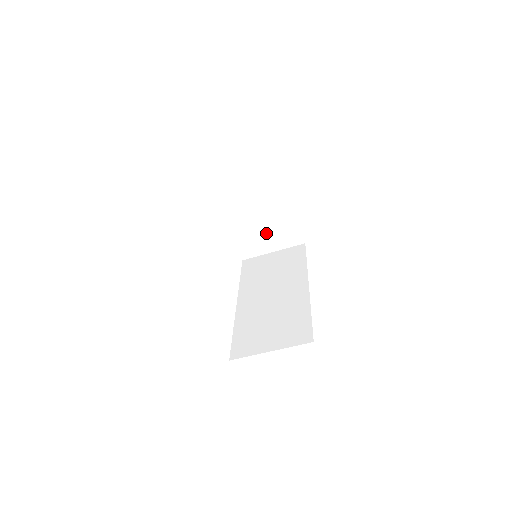
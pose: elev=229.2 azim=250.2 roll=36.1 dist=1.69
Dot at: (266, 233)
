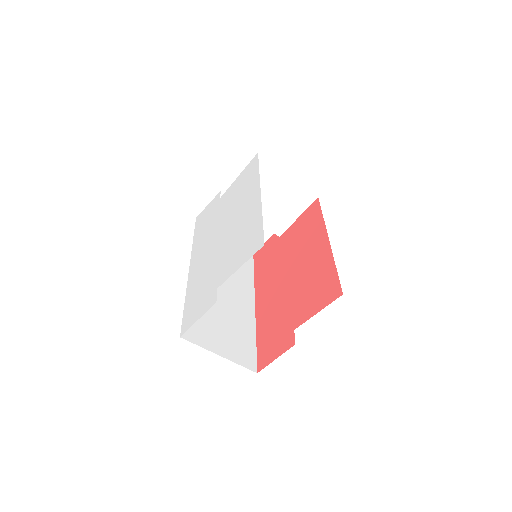
Dot at: occluded
